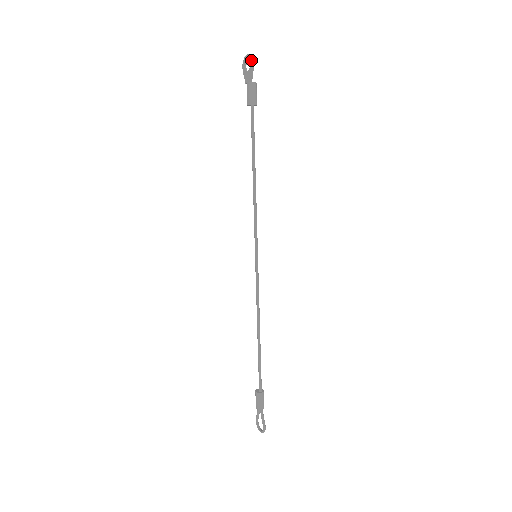
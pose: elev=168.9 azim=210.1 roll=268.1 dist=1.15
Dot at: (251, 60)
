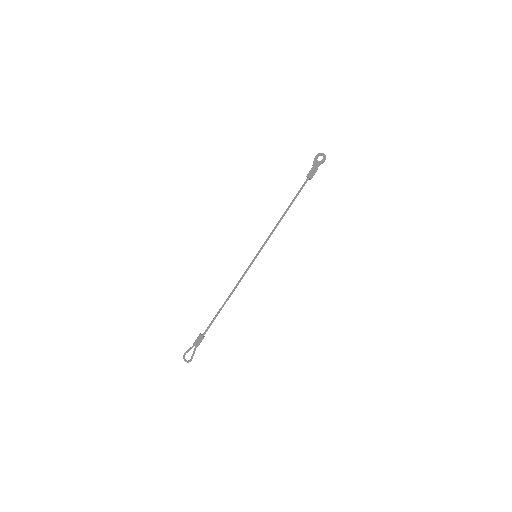
Dot at: (325, 158)
